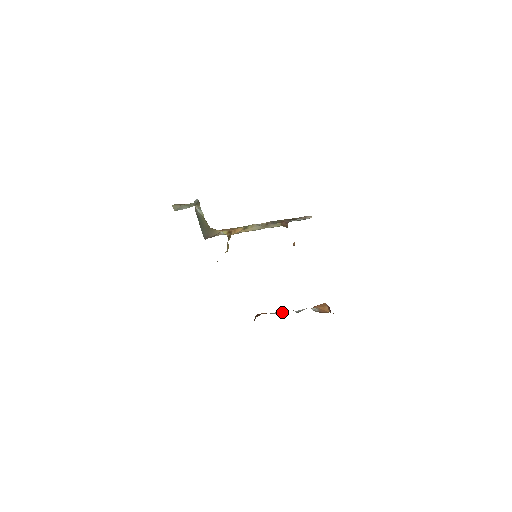
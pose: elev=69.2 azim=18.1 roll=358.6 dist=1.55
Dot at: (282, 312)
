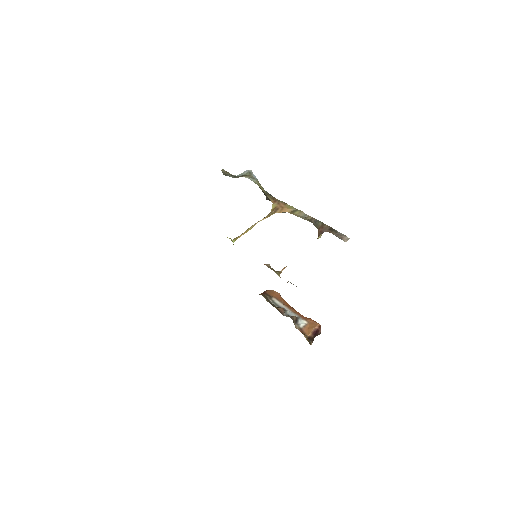
Dot at: (280, 305)
